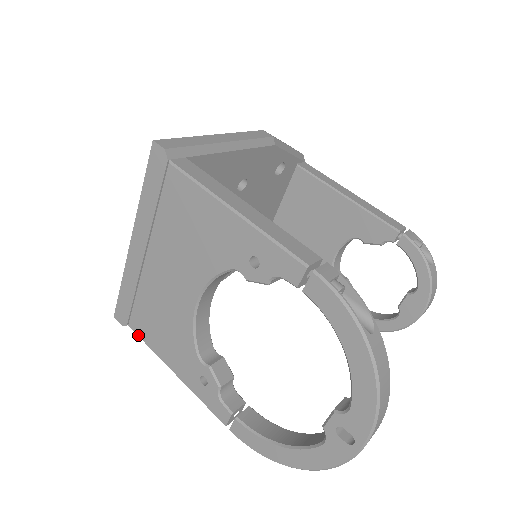
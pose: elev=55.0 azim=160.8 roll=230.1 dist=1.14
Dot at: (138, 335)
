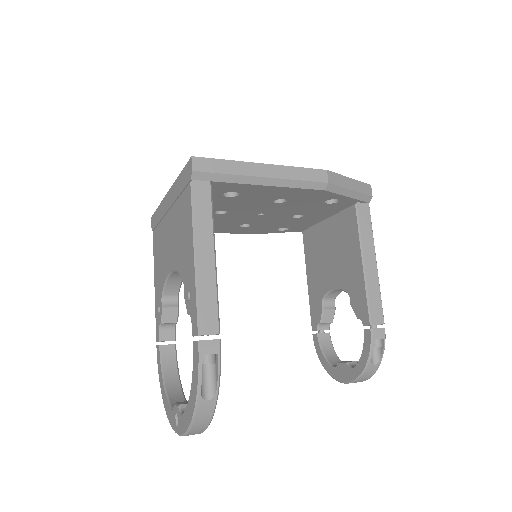
Dot at: (153, 244)
